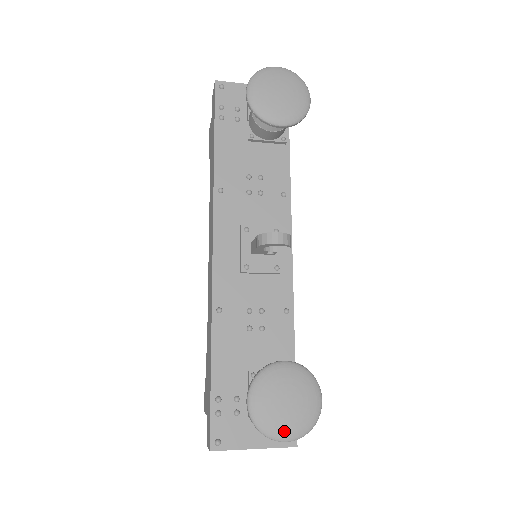
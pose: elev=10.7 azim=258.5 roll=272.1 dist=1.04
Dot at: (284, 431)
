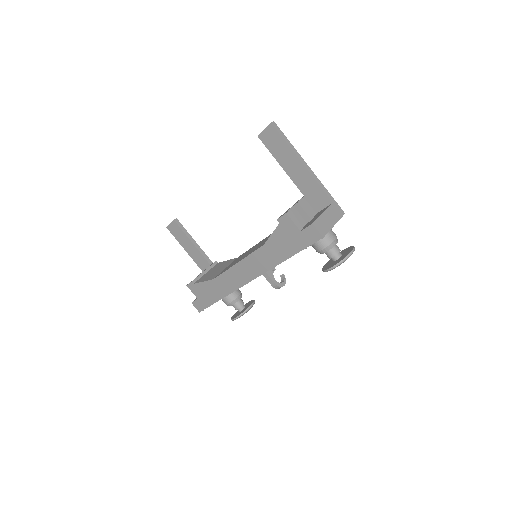
Dot at: occluded
